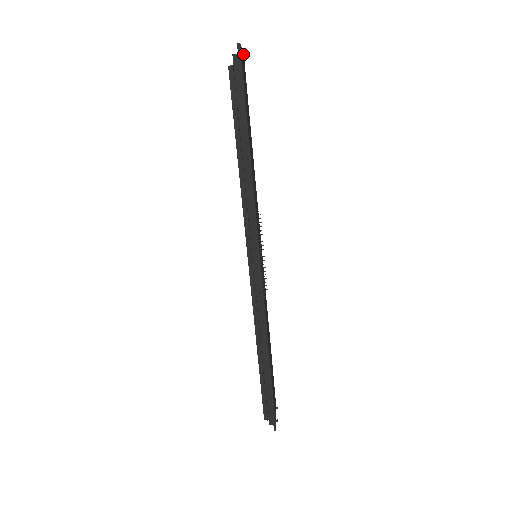
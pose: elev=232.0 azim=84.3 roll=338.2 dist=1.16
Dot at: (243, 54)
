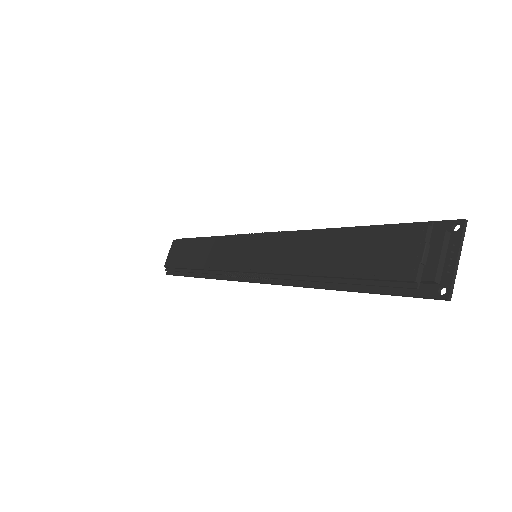
Dot at: (461, 232)
